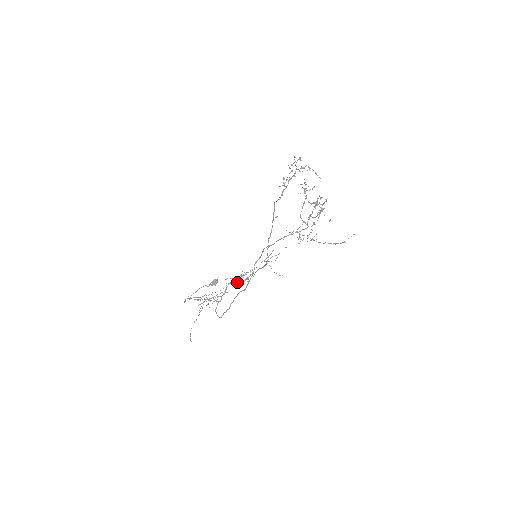
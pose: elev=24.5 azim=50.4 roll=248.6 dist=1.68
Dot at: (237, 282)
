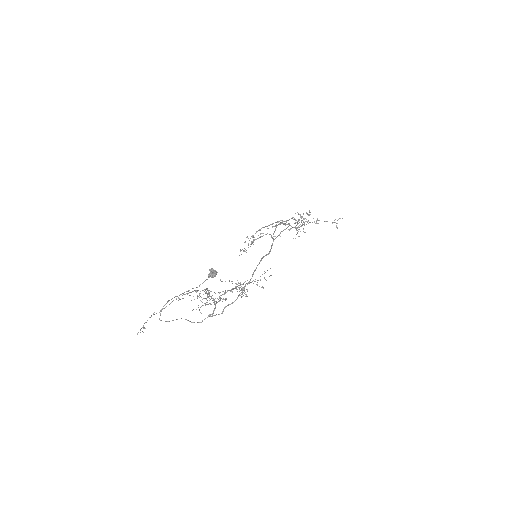
Dot at: (238, 282)
